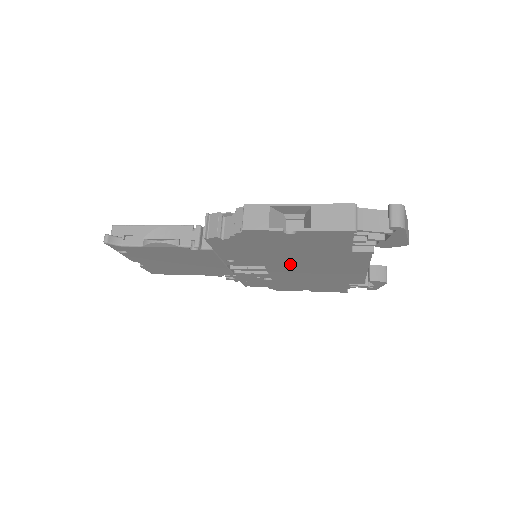
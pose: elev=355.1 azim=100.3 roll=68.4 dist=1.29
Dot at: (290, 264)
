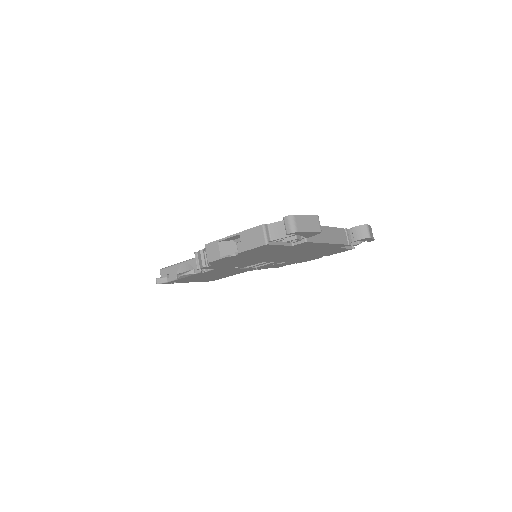
Dot at: (274, 257)
